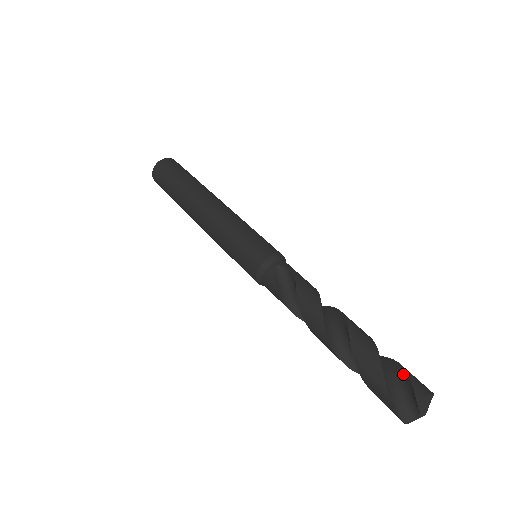
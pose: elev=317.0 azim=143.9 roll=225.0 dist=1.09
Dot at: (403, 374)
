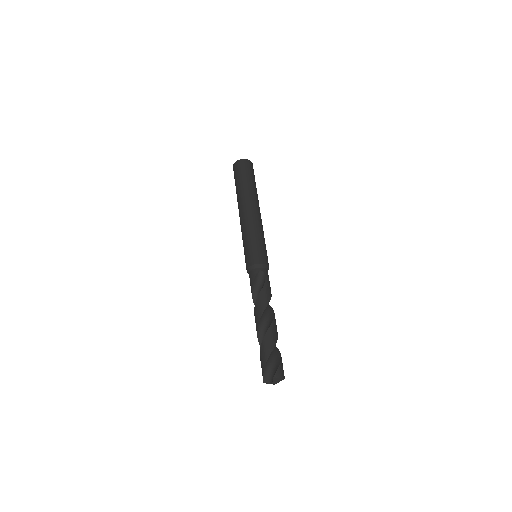
Dot at: (278, 362)
